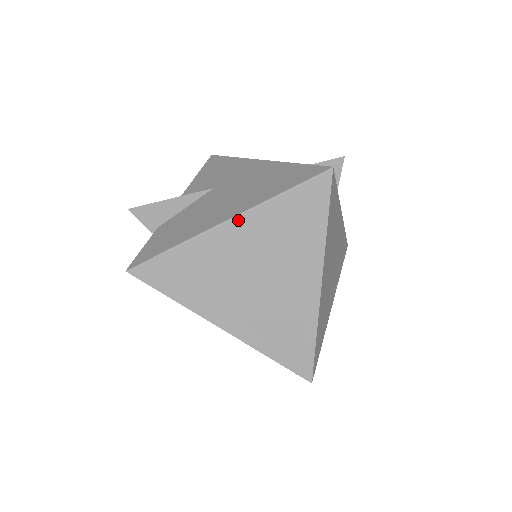
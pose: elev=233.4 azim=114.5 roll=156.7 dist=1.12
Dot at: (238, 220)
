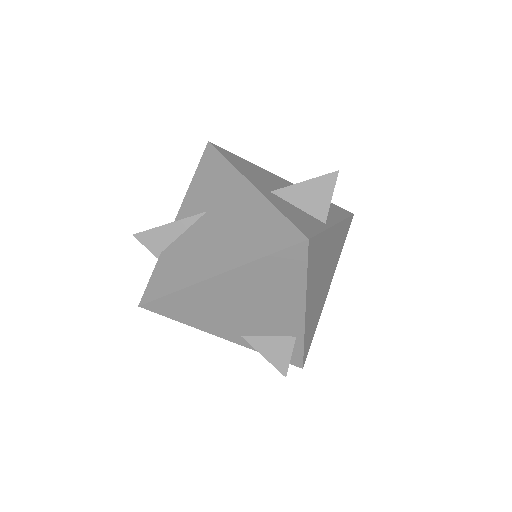
Dot at: (225, 276)
